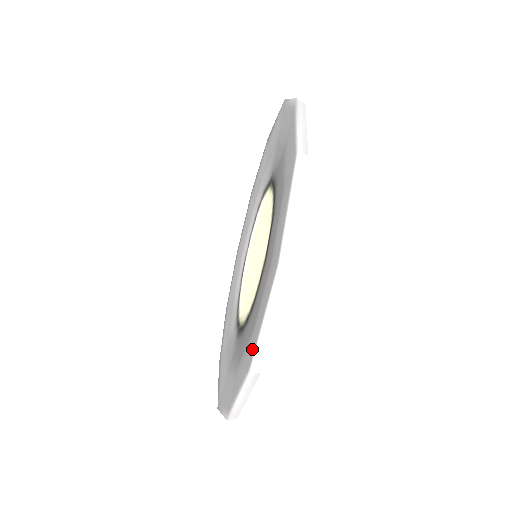
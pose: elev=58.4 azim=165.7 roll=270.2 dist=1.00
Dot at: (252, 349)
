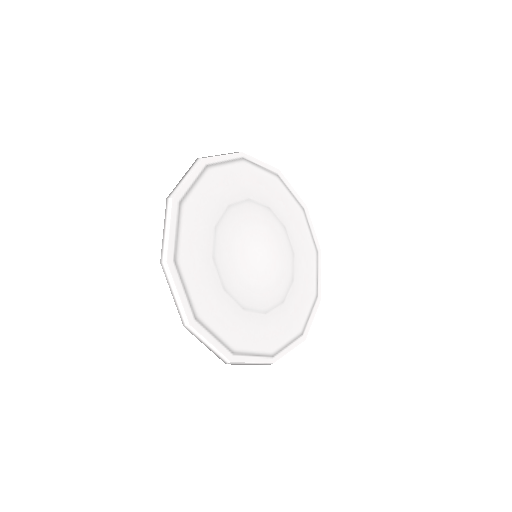
Dot at: occluded
